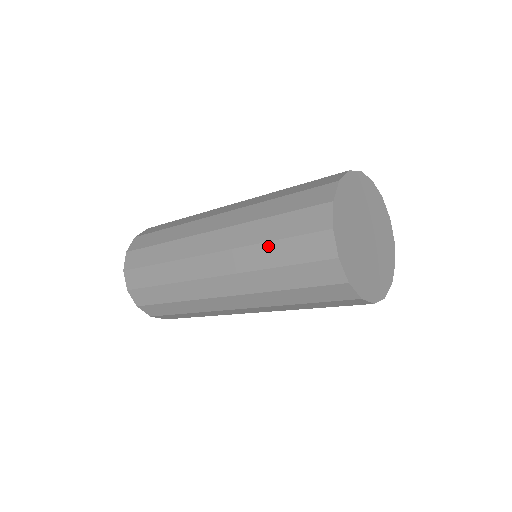
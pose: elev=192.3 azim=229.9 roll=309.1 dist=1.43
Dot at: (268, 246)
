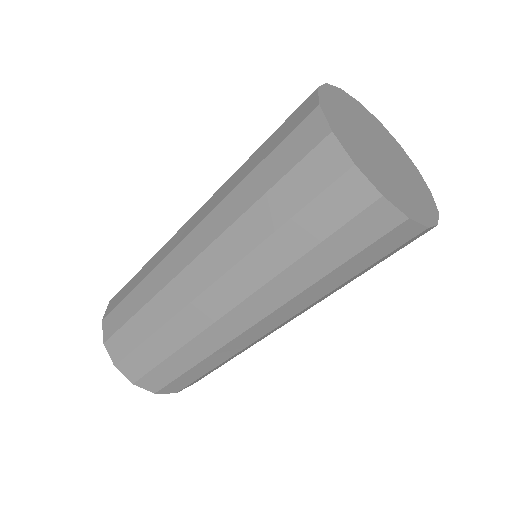
Dot at: occluded
